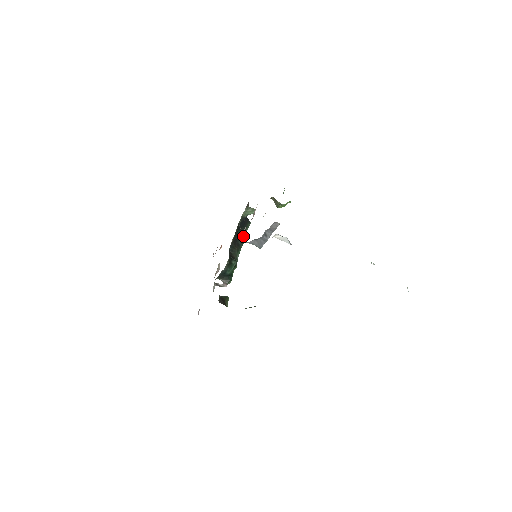
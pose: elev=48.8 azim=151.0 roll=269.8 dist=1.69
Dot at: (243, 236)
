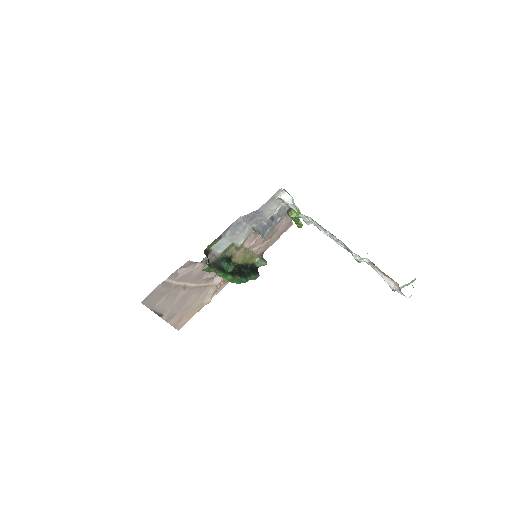
Dot at: (248, 275)
